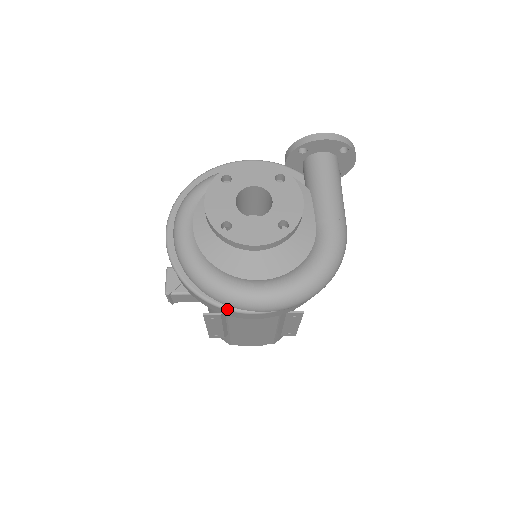
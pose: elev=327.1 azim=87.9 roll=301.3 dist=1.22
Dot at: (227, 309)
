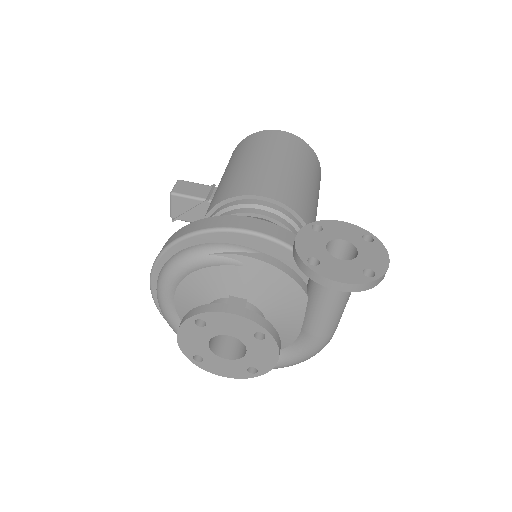
Dot at: occluded
